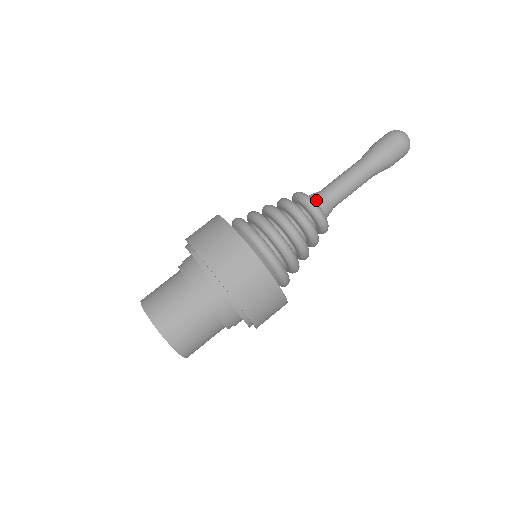
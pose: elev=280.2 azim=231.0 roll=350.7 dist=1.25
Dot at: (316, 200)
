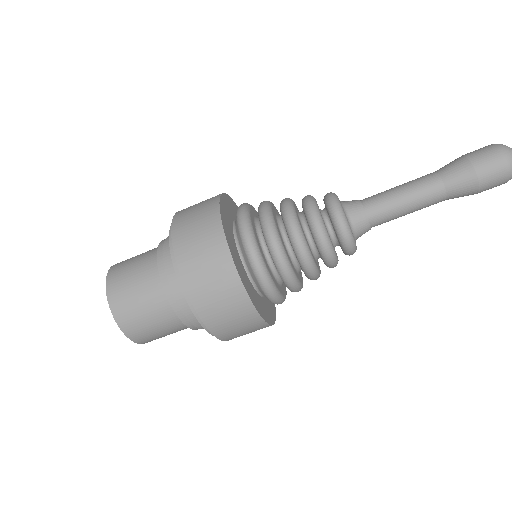
Dot at: (357, 231)
